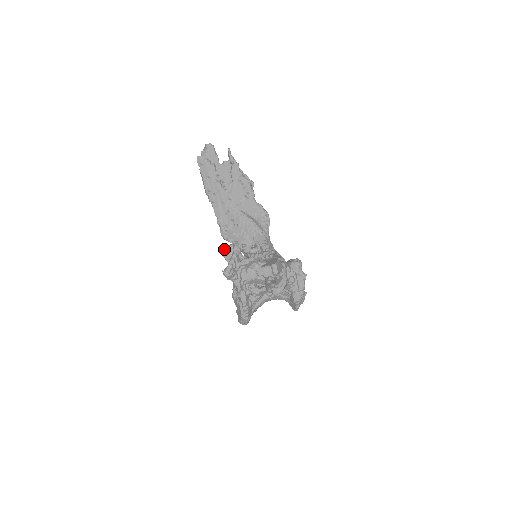
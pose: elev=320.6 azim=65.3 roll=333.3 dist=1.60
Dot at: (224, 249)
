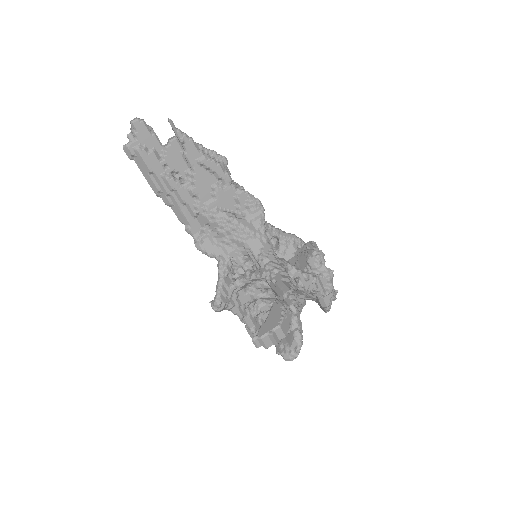
Dot at: occluded
